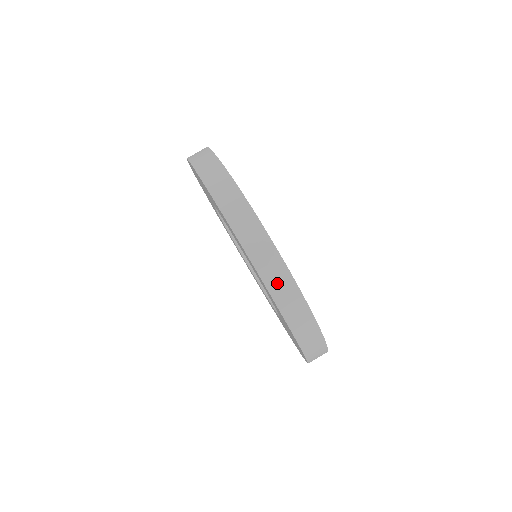
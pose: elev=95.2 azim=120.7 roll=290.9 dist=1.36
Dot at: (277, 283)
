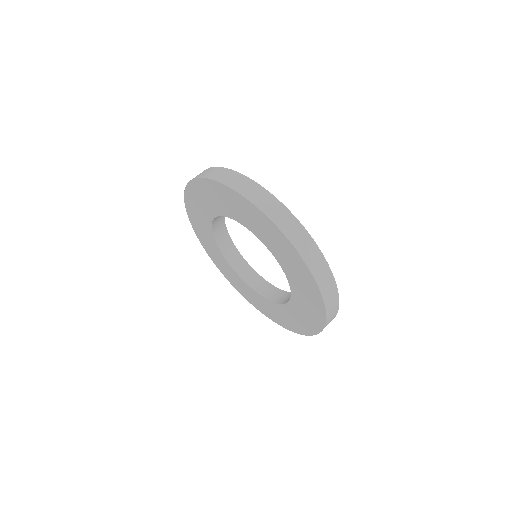
Dot at: (289, 227)
